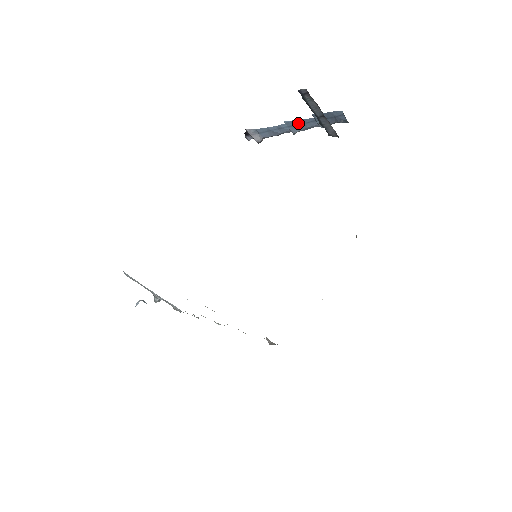
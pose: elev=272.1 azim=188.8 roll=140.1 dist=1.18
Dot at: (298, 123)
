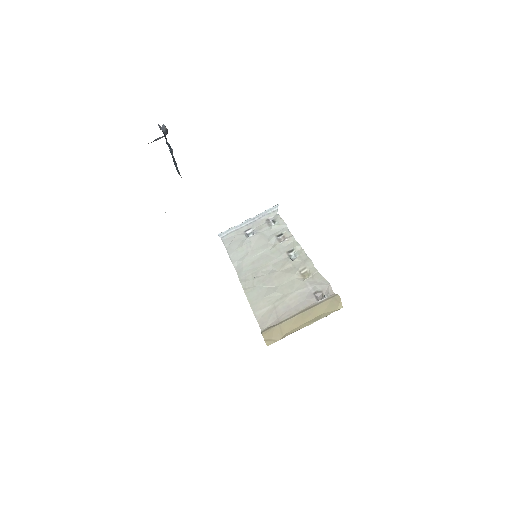
Dot at: occluded
